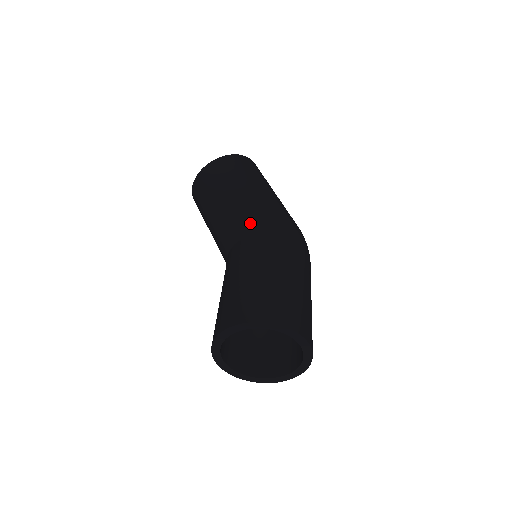
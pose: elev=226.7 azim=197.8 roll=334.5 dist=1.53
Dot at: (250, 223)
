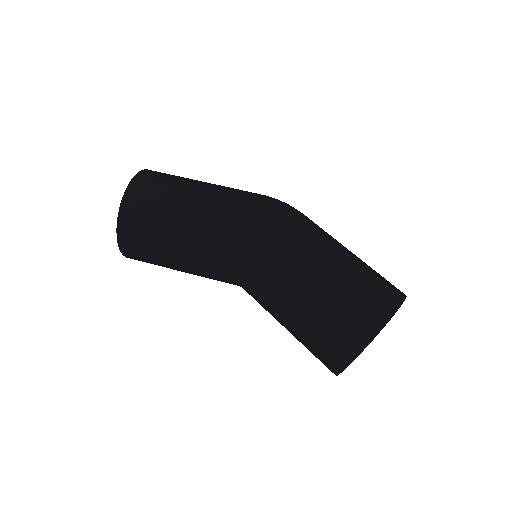
Dot at: (235, 243)
